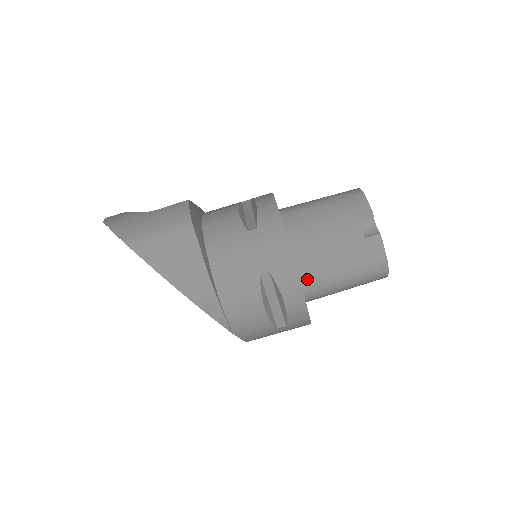
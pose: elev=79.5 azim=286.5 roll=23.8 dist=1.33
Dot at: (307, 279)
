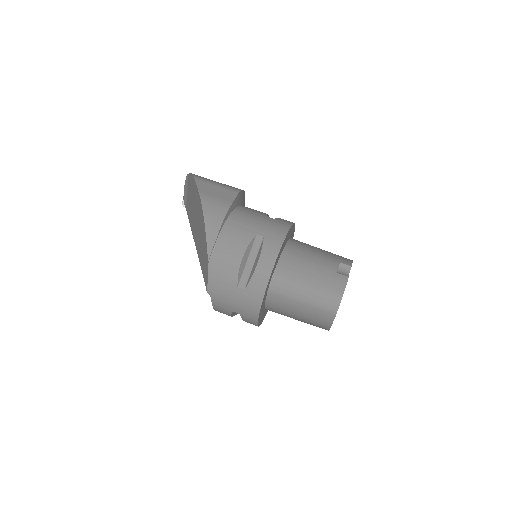
Dot at: (282, 269)
